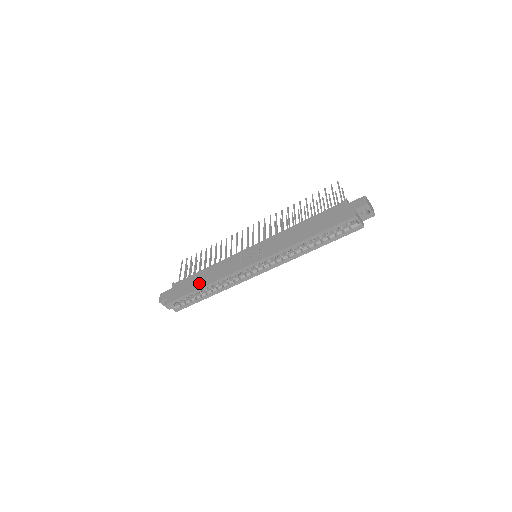
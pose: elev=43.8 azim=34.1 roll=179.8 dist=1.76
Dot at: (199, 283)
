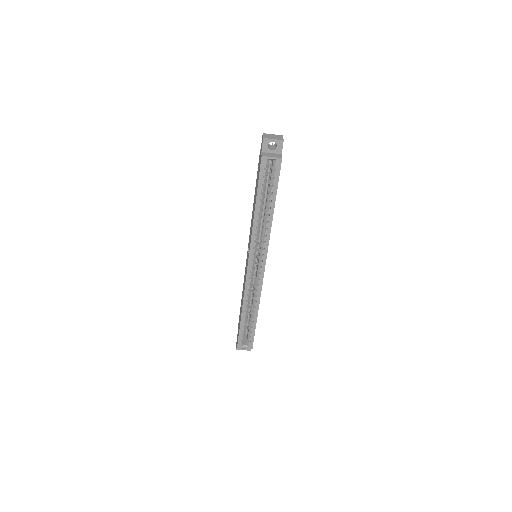
Dot at: occluded
